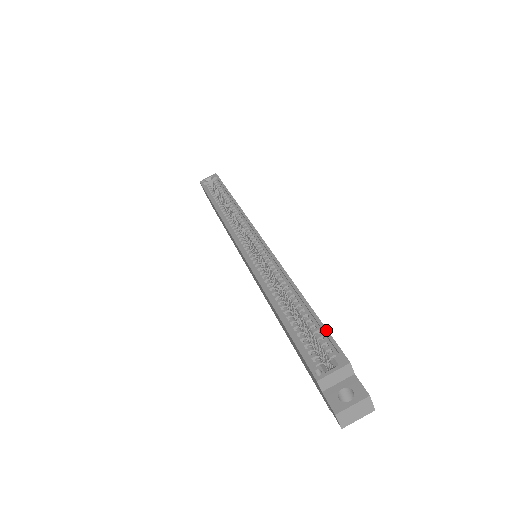
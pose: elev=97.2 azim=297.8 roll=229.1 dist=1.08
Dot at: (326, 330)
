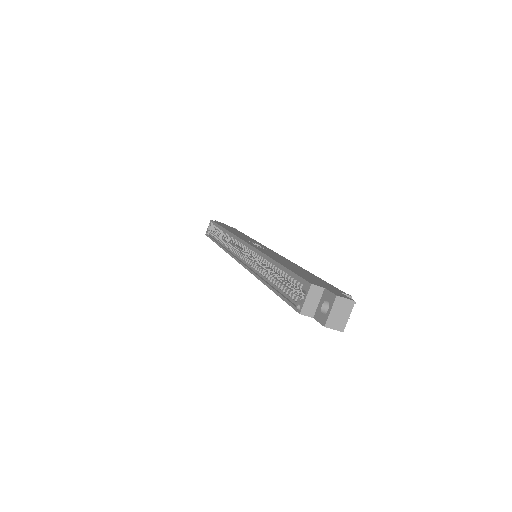
Dot at: (293, 274)
